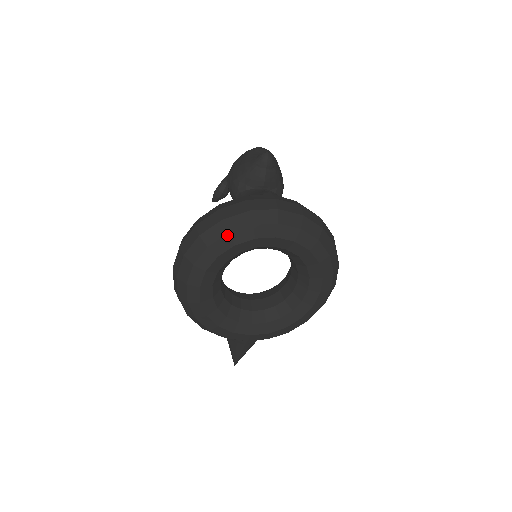
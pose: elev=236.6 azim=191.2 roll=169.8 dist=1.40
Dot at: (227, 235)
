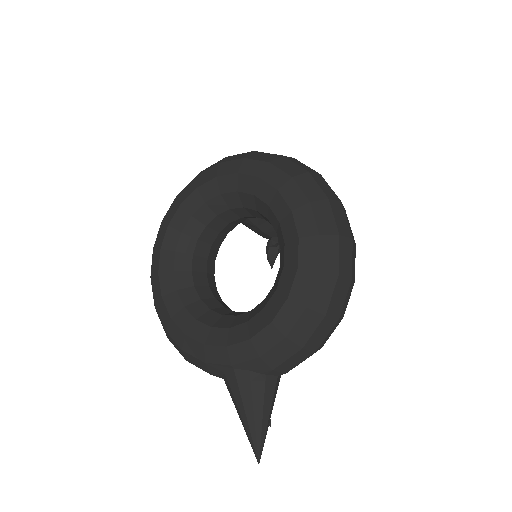
Dot at: (176, 199)
